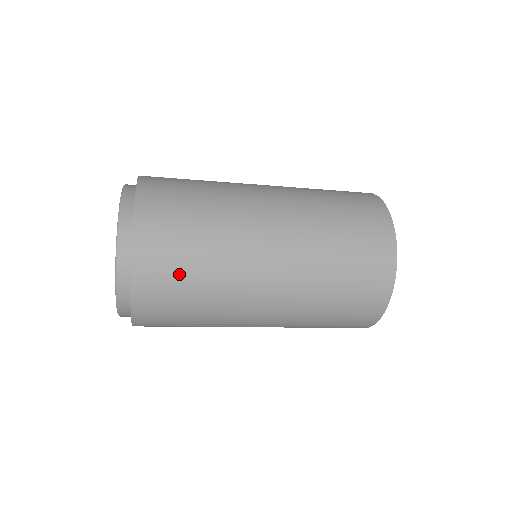
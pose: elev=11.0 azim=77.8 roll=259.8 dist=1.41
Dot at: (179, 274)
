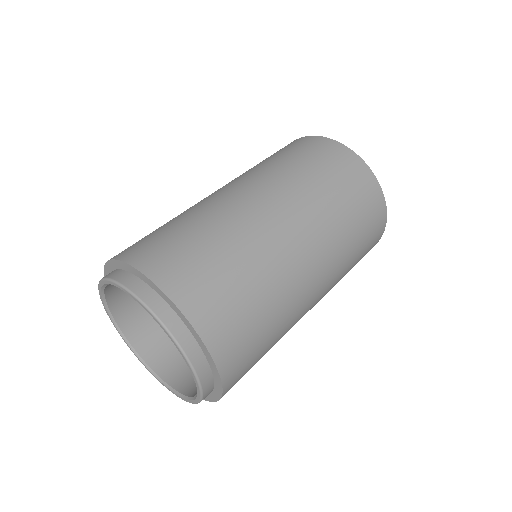
Dot at: occluded
